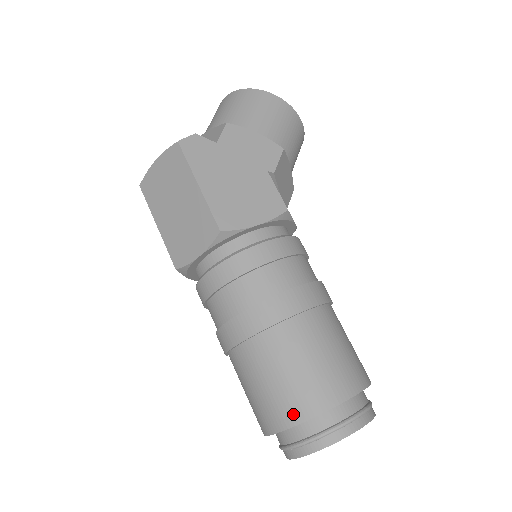
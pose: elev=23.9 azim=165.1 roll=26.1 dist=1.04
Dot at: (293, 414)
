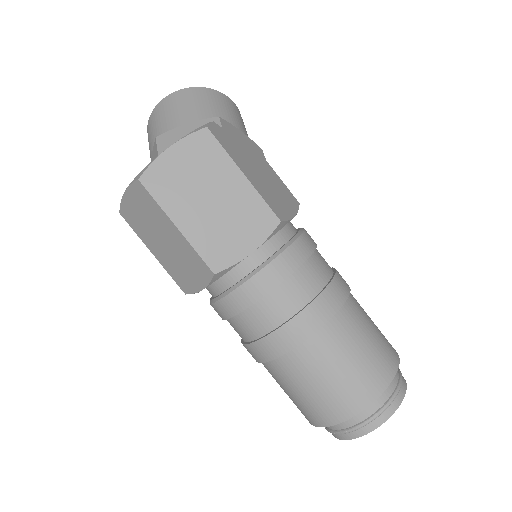
Dot at: (377, 384)
